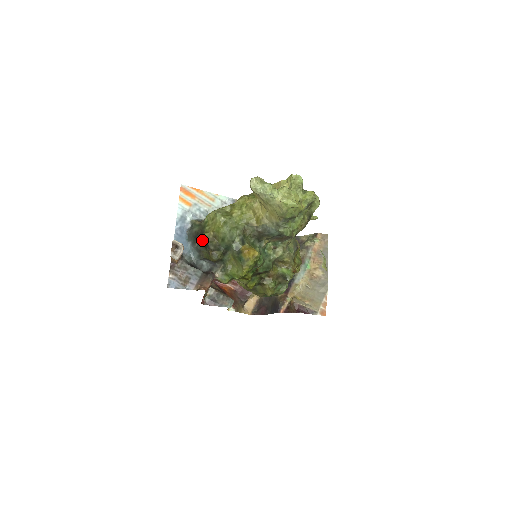
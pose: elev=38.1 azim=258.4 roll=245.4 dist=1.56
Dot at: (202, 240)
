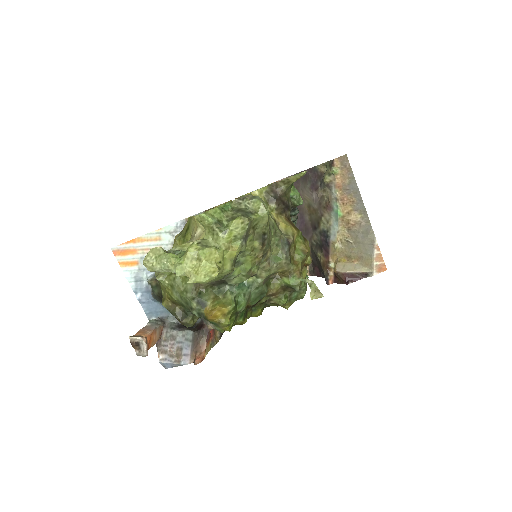
Dot at: occluded
